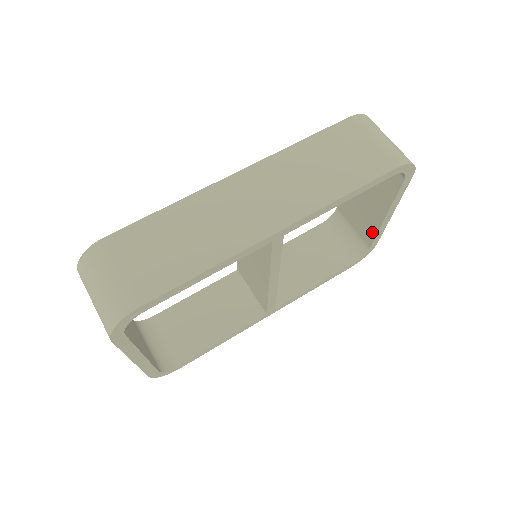
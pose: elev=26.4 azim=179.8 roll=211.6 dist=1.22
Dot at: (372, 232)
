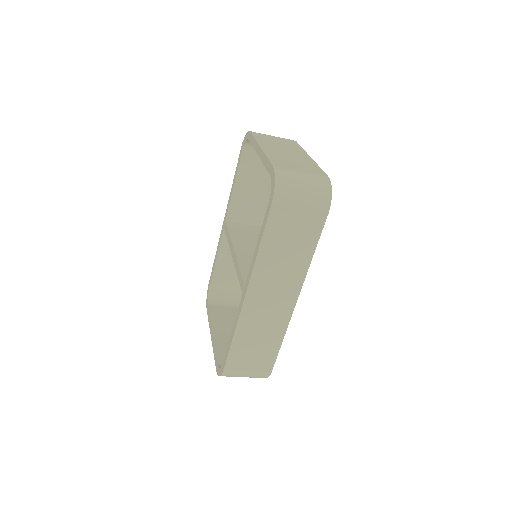
Dot at: occluded
